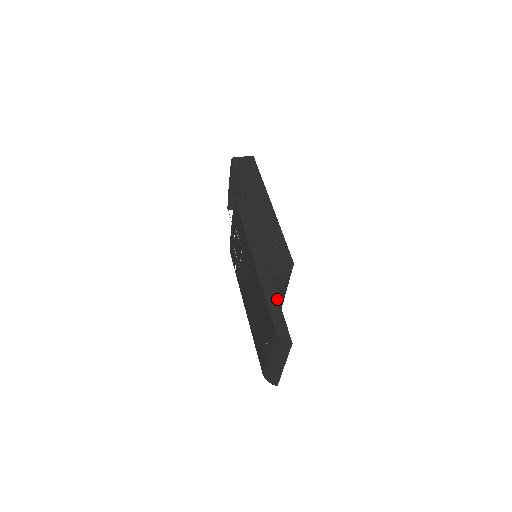
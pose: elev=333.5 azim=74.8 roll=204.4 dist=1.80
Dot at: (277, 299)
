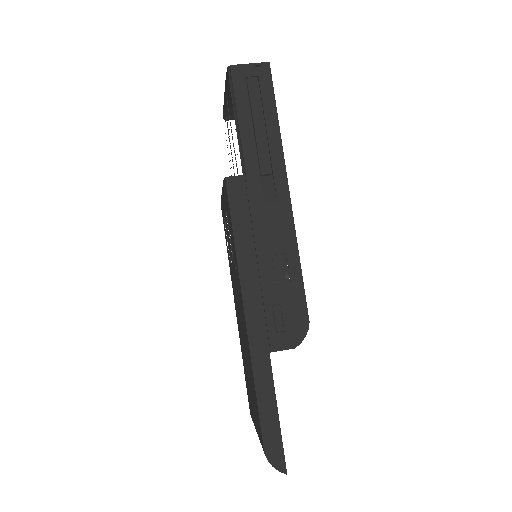
Dot at: (274, 396)
